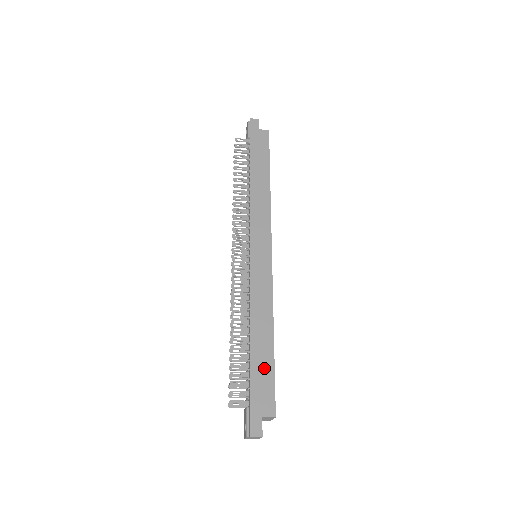
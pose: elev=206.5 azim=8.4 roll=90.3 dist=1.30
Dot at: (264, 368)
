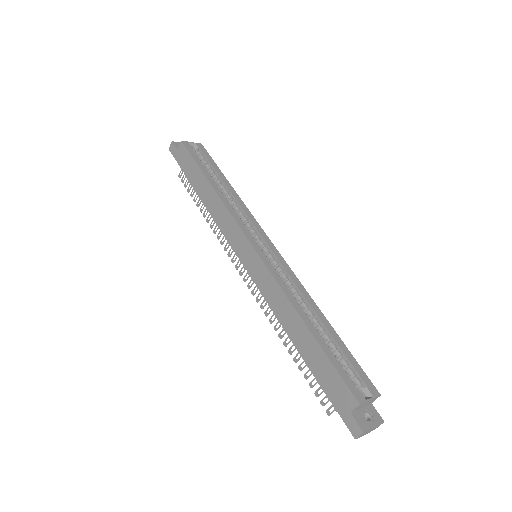
Dot at: (320, 363)
